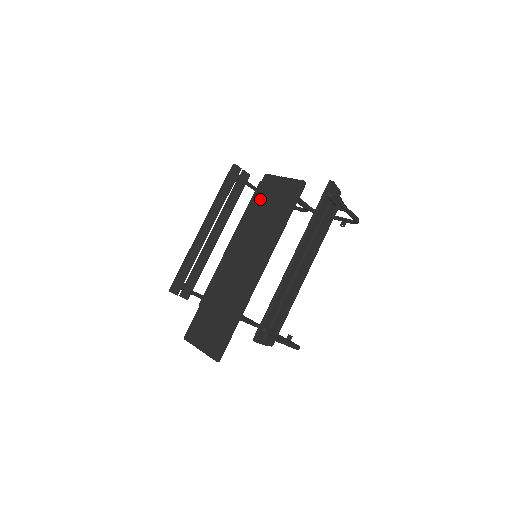
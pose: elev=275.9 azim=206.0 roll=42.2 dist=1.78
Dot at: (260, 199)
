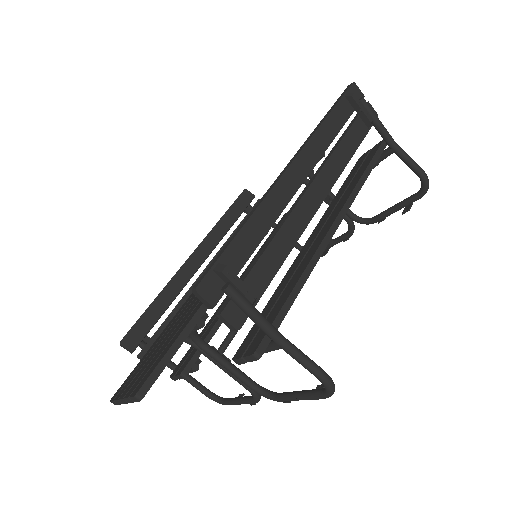
Dot at: occluded
